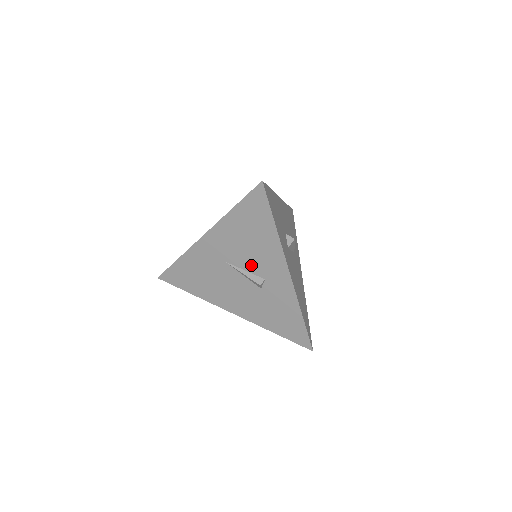
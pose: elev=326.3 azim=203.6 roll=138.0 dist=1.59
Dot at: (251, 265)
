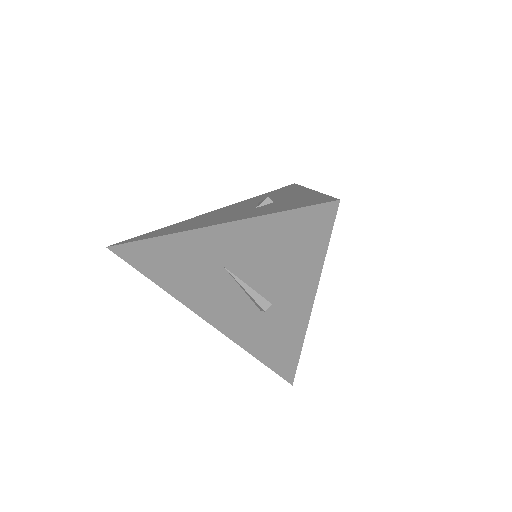
Dot at: (261, 284)
